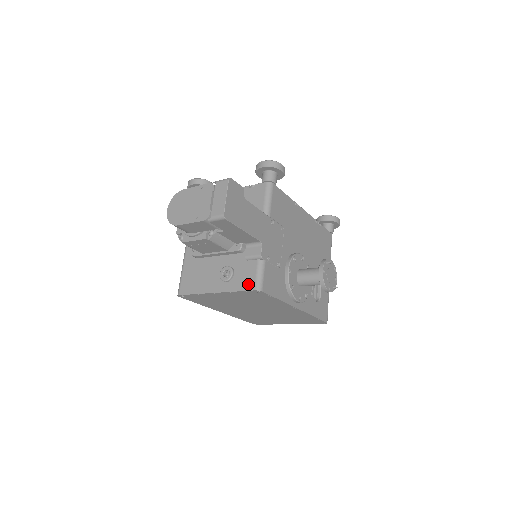
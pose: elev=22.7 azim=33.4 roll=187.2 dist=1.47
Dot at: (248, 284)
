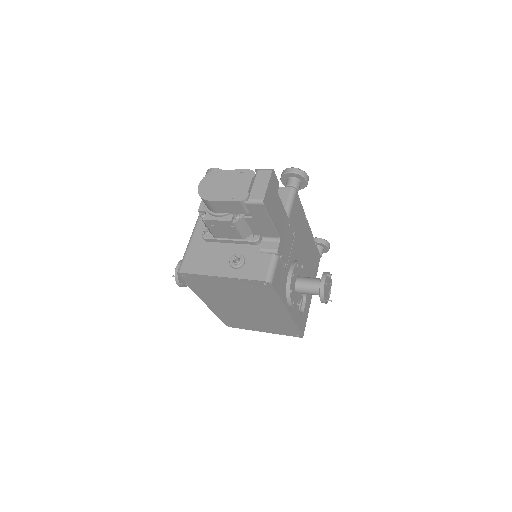
Dot at: (259, 274)
